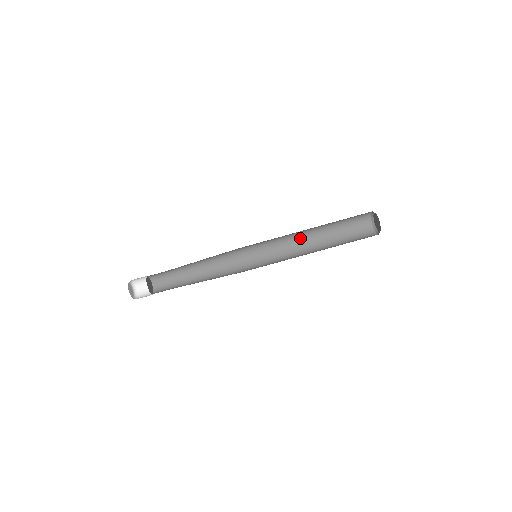
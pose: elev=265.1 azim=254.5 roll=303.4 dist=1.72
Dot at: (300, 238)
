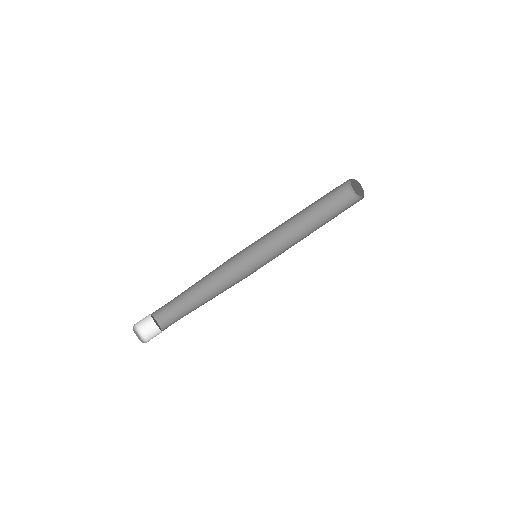
Dot at: (299, 238)
